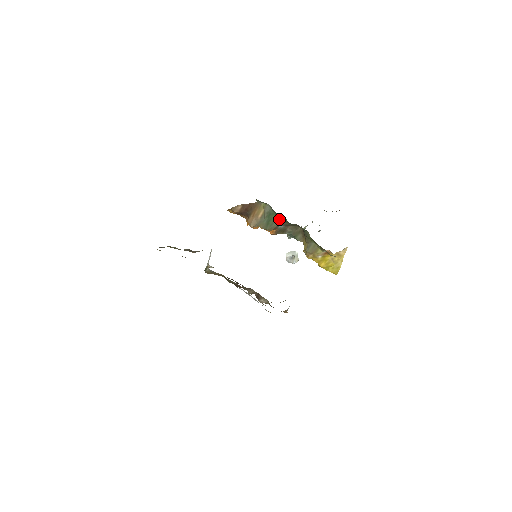
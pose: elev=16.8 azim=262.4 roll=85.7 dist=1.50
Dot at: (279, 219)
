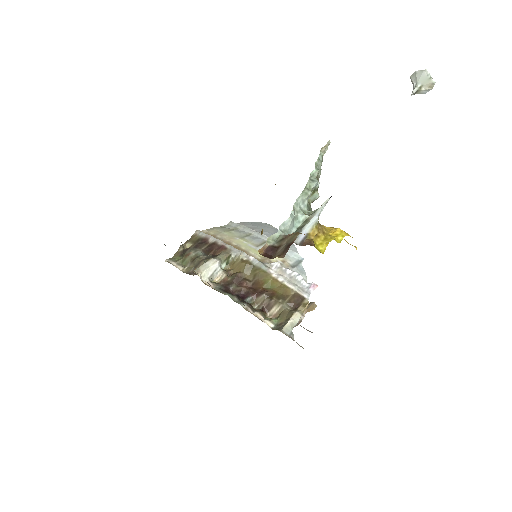
Dot at: occluded
